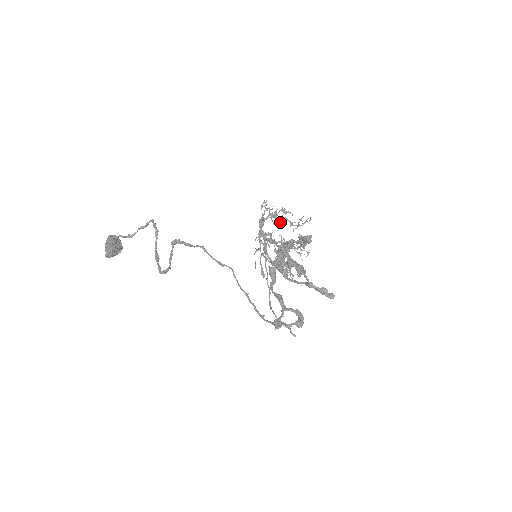
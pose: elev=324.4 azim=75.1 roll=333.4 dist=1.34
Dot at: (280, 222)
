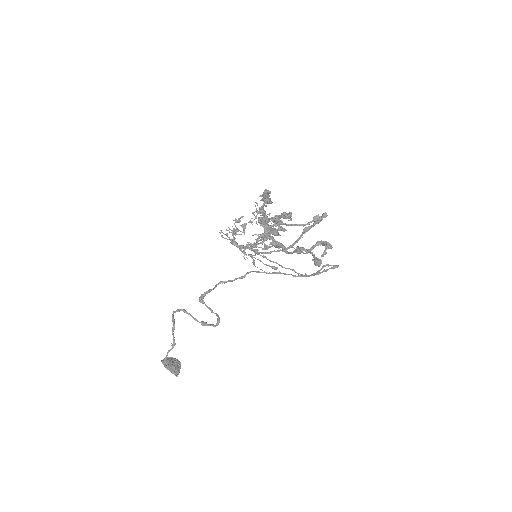
Dot at: (244, 230)
